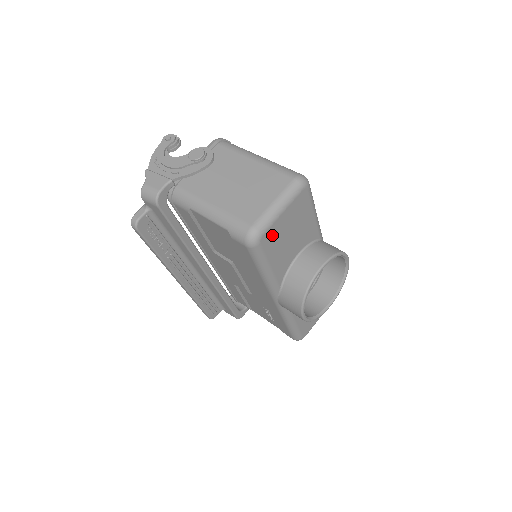
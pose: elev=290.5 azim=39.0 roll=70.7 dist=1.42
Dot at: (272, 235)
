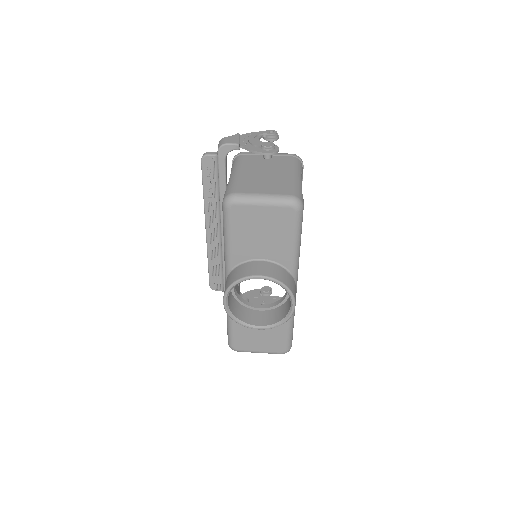
Dot at: (244, 214)
